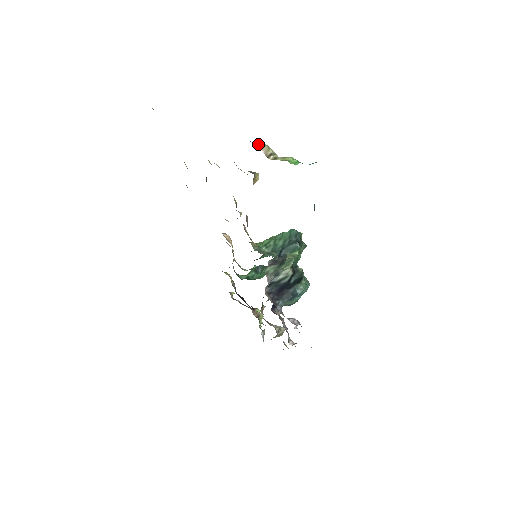
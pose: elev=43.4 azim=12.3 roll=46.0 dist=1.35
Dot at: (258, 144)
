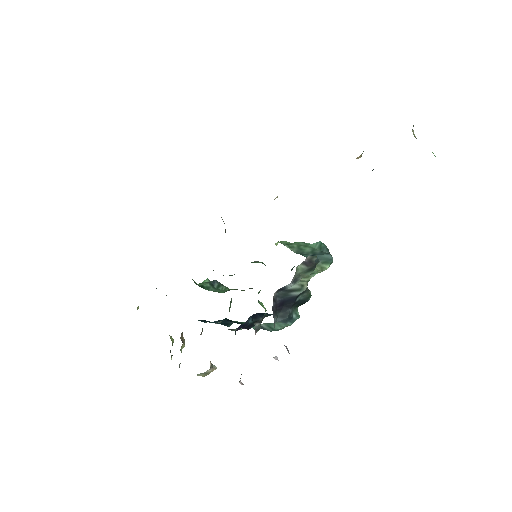
Dot at: occluded
